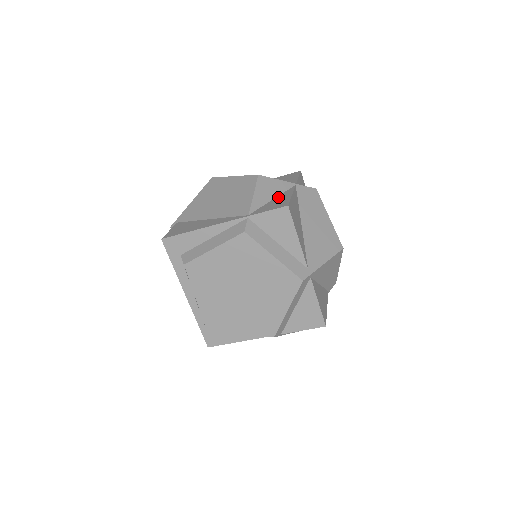
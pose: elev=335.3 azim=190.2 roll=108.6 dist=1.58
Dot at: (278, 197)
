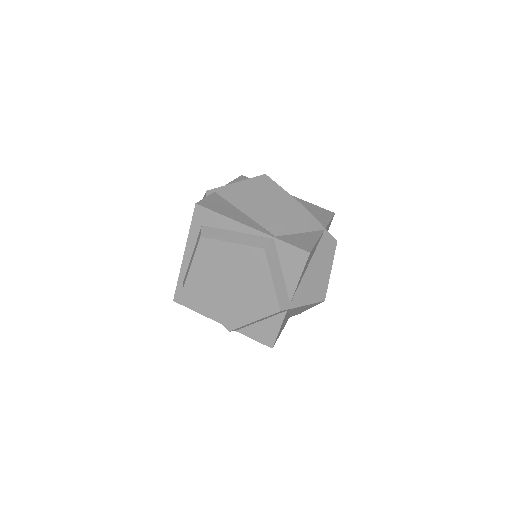
Dot at: (306, 234)
